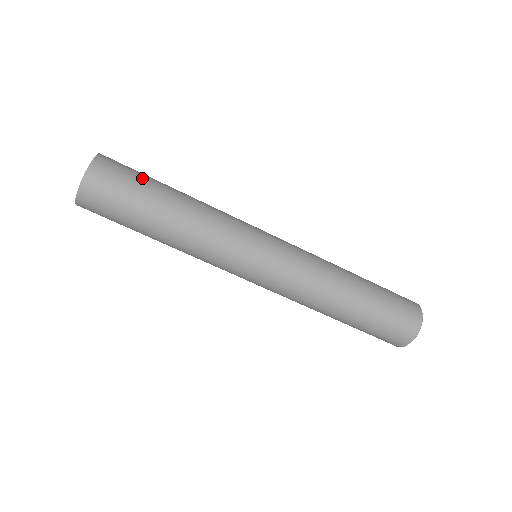
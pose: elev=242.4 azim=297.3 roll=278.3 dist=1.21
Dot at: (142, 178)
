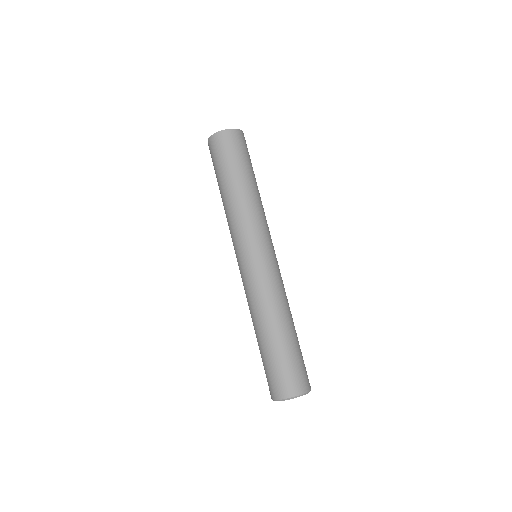
Dot at: (250, 160)
